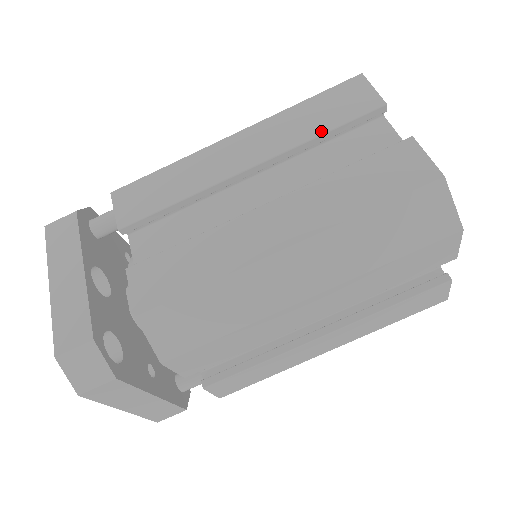
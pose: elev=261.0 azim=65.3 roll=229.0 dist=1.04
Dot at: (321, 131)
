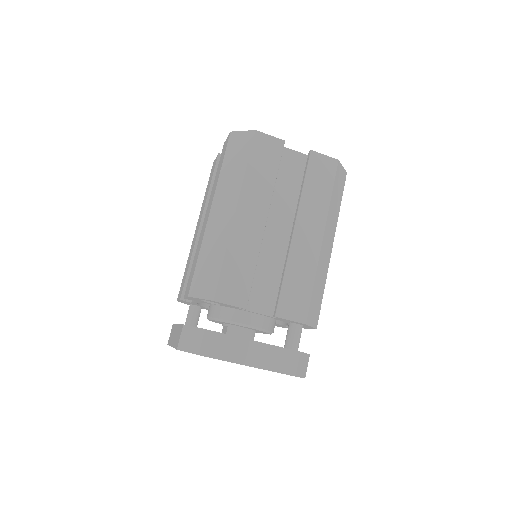
Dot at: (210, 186)
